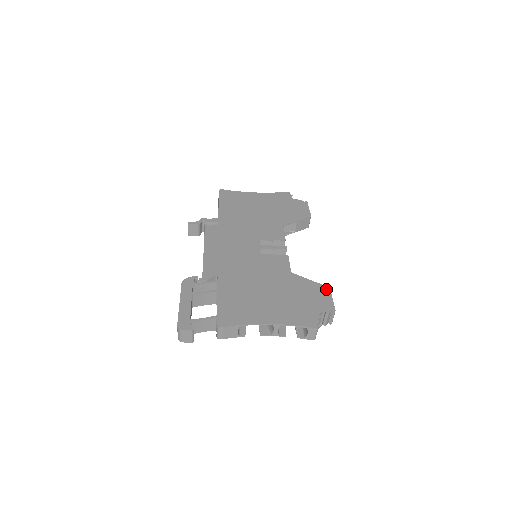
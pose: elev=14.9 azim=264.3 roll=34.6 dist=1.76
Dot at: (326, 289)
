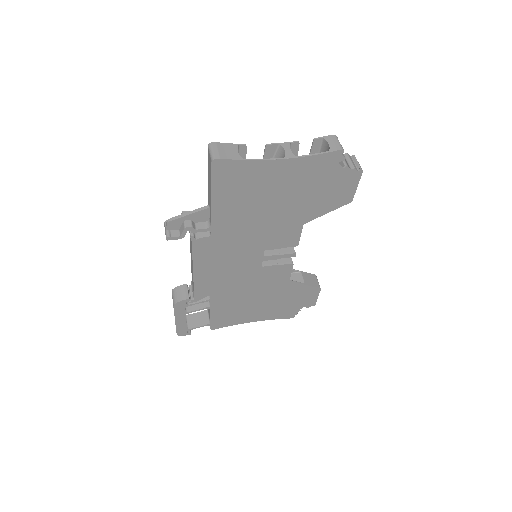
Dot at: (317, 291)
